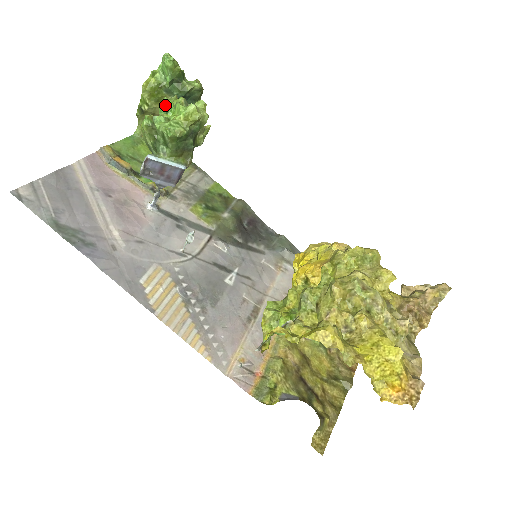
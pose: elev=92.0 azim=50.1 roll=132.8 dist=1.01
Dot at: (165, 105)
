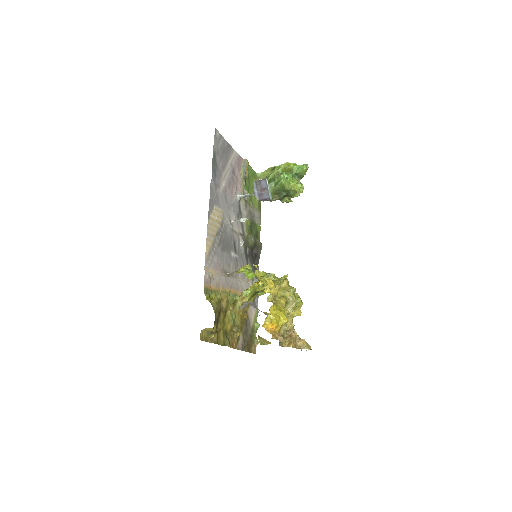
Dot at: (288, 176)
